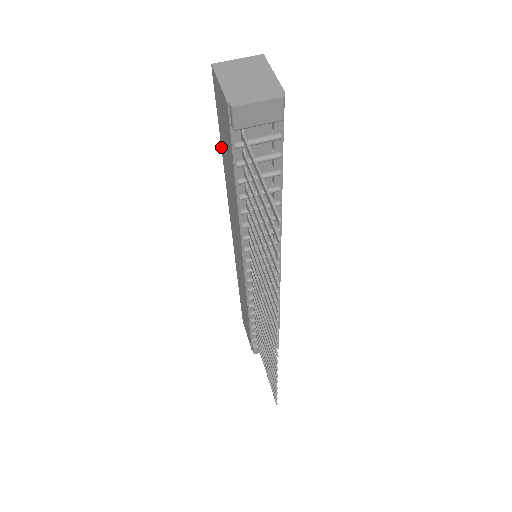
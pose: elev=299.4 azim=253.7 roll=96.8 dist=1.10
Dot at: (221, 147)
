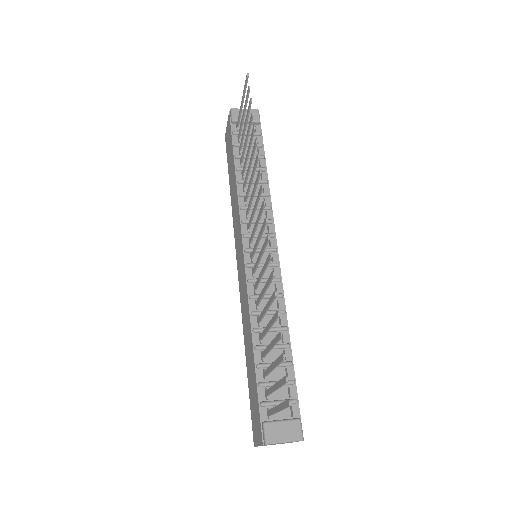
Dot at: (229, 183)
